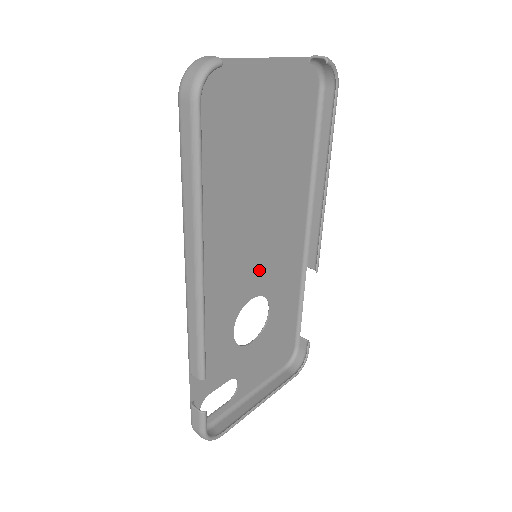
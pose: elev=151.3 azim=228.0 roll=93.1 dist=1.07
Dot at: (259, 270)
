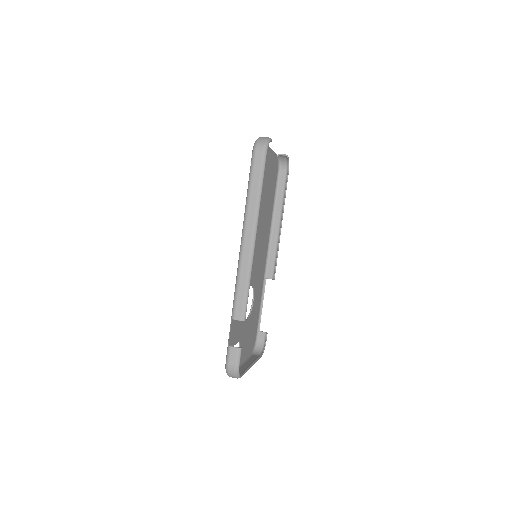
Dot at: (255, 267)
